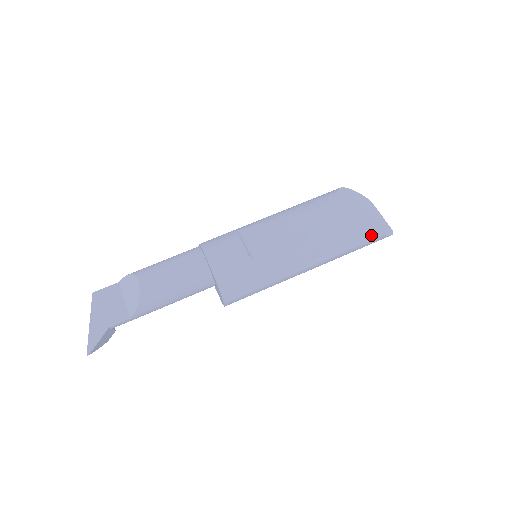
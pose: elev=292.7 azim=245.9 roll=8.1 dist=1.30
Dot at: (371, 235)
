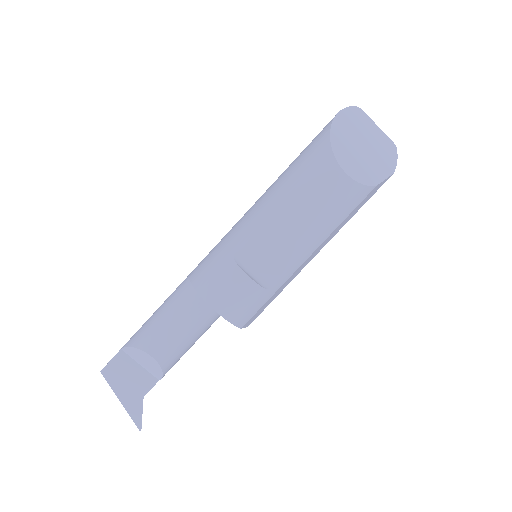
Dot at: (382, 184)
